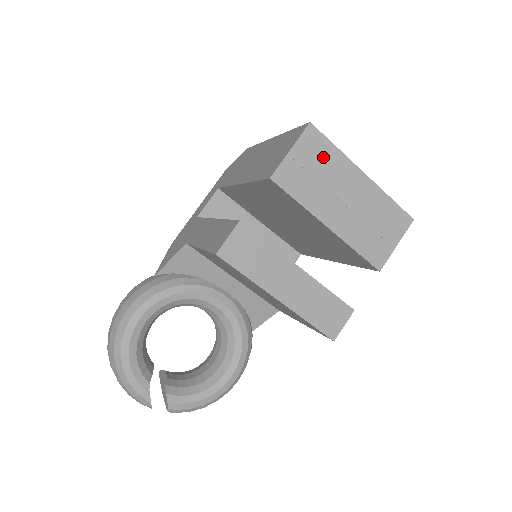
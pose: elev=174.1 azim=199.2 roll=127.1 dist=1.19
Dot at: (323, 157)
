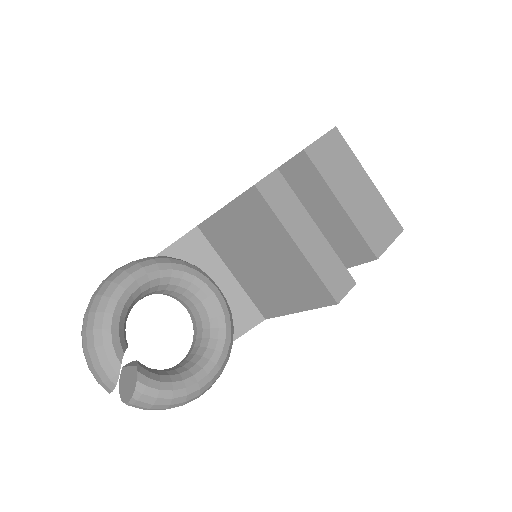
Dot at: (342, 153)
